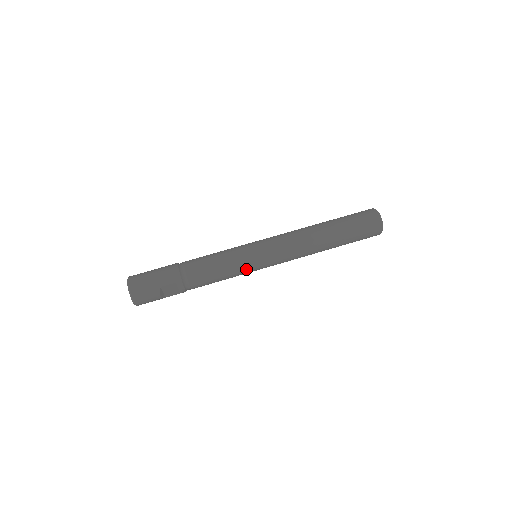
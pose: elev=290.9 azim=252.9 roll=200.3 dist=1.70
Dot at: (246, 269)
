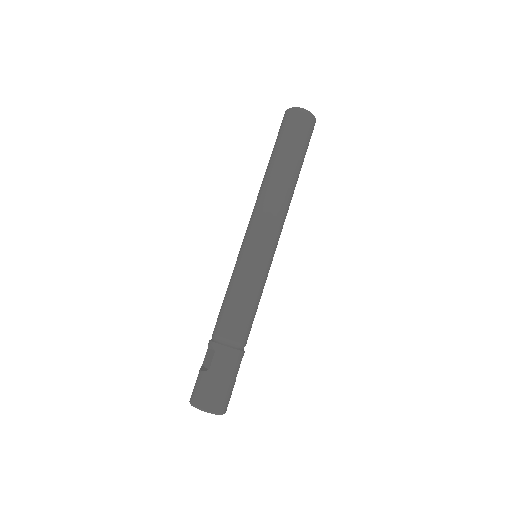
Dot at: occluded
